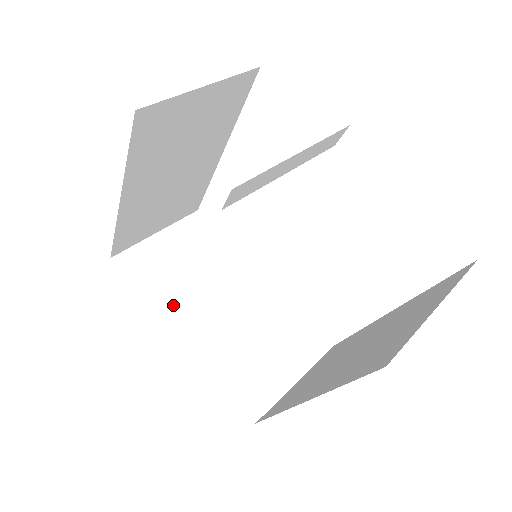
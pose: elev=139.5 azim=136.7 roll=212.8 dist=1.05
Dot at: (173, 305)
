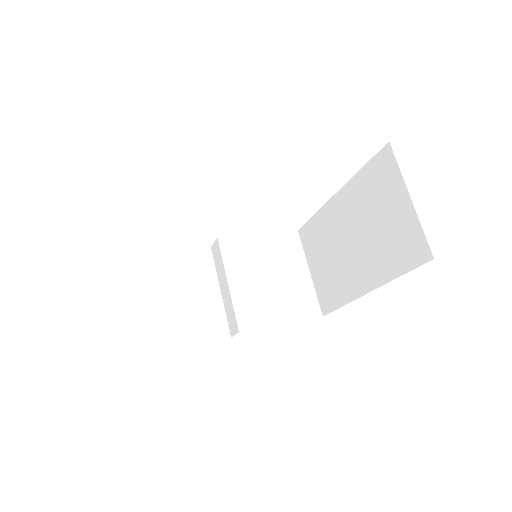
Dot at: (208, 324)
